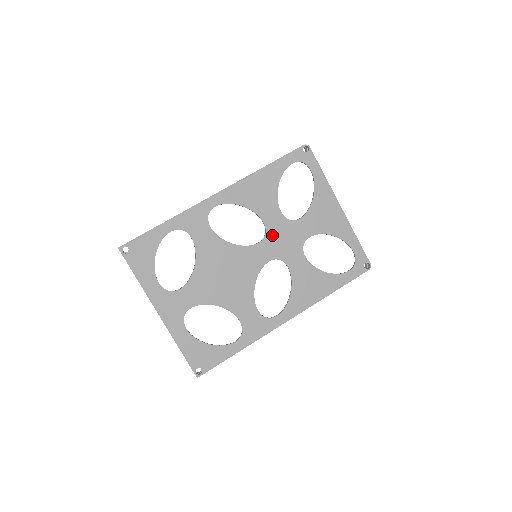
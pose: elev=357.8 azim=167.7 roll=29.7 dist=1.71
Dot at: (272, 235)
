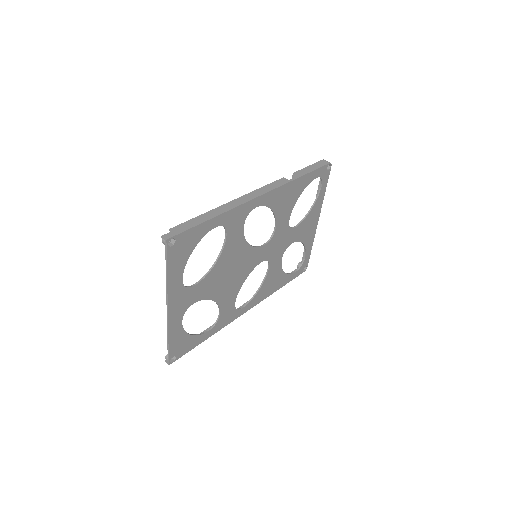
Dot at: (275, 239)
